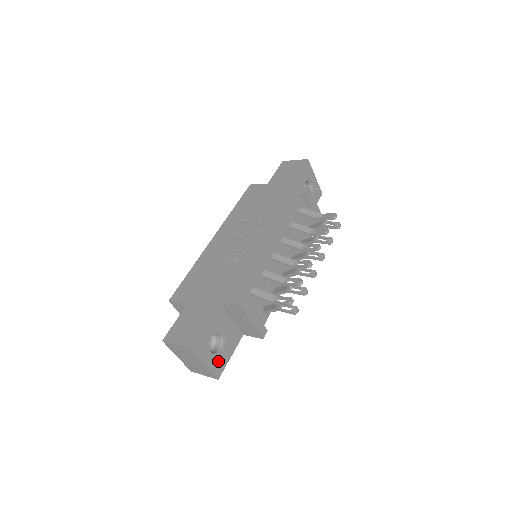
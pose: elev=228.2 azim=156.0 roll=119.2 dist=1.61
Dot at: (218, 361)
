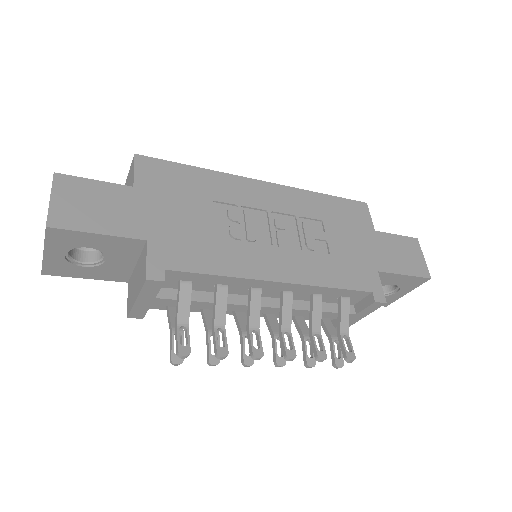
Dot at: (65, 266)
